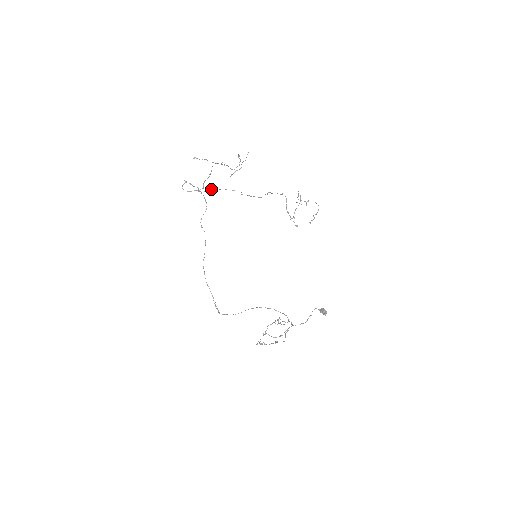
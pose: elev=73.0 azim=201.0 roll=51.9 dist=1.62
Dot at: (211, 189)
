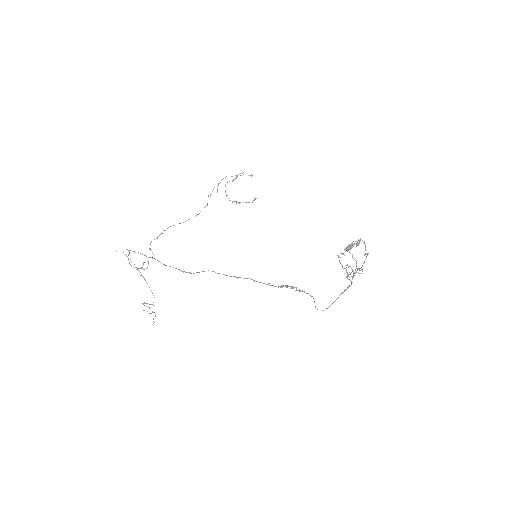
Dot at: (161, 233)
